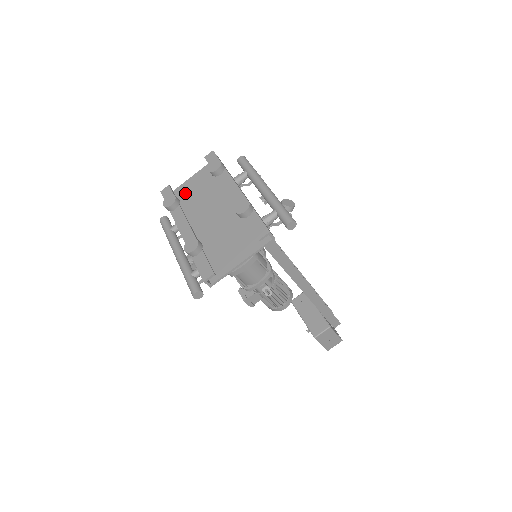
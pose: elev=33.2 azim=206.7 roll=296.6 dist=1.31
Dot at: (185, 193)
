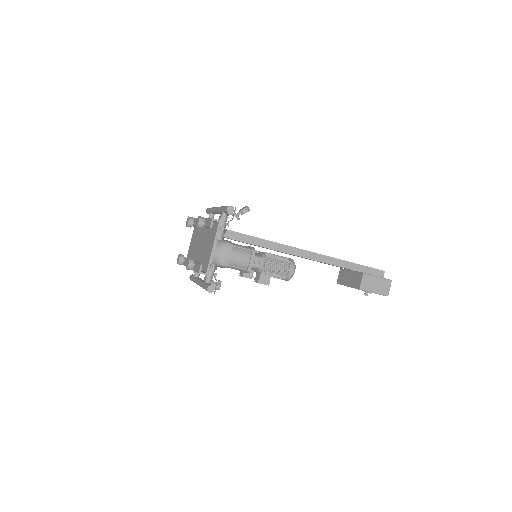
Dot at: (190, 252)
